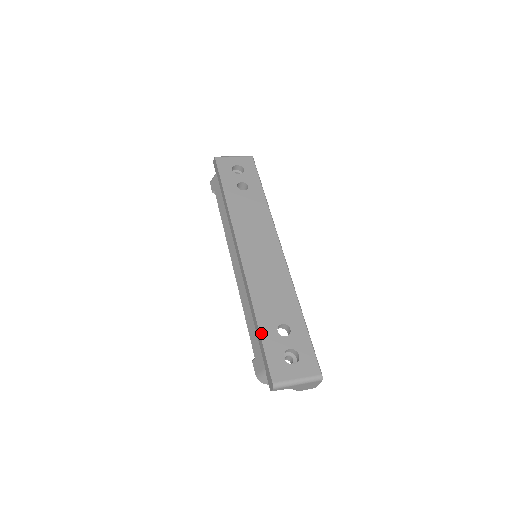
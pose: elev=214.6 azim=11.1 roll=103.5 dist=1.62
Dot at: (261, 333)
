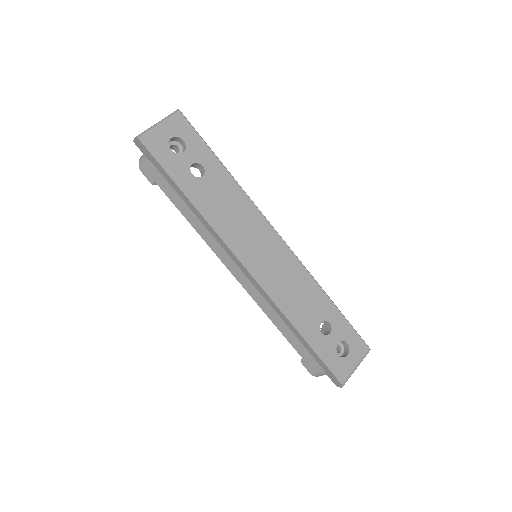
Dot at: (311, 345)
